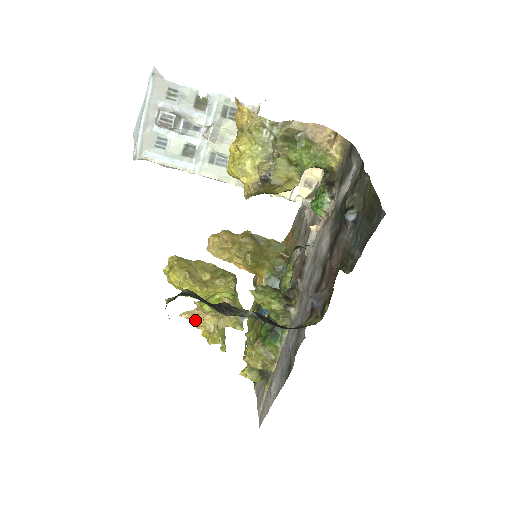
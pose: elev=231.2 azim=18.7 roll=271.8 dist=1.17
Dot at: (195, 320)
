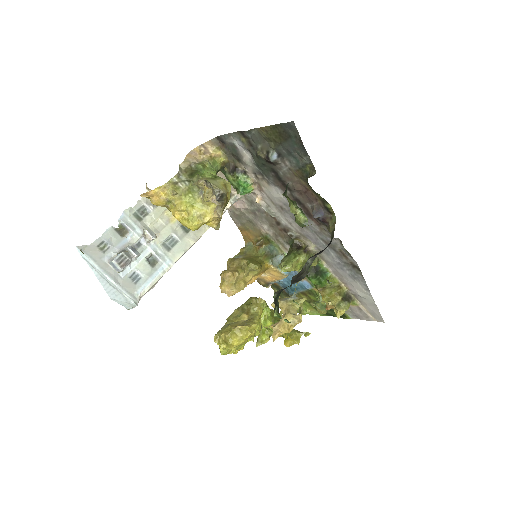
Dot at: (283, 330)
